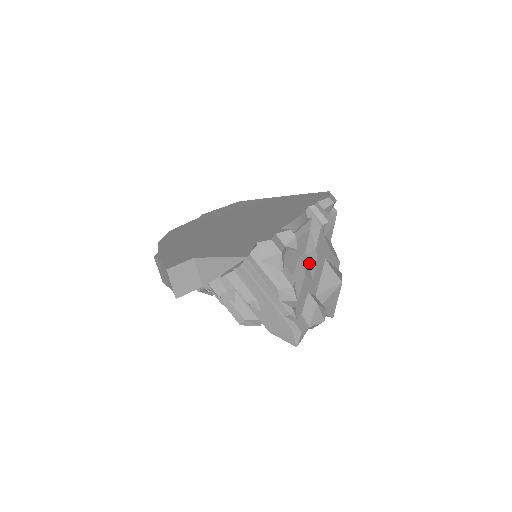
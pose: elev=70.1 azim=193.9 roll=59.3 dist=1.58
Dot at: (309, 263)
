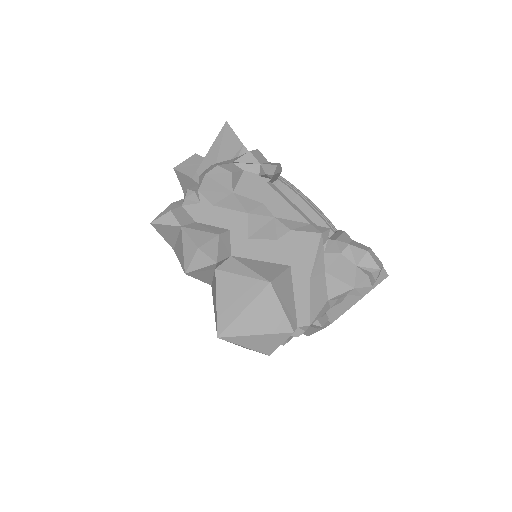
Dot at: (267, 227)
